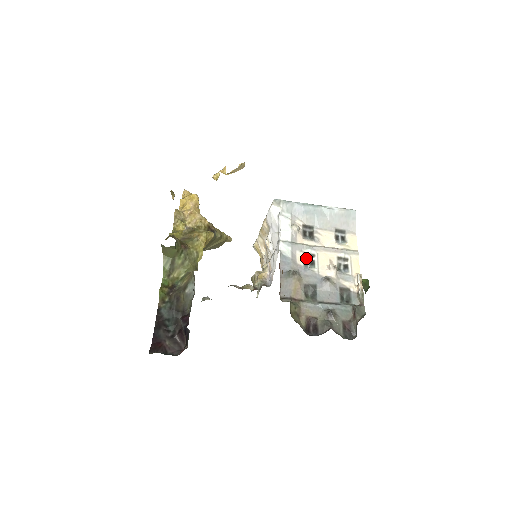
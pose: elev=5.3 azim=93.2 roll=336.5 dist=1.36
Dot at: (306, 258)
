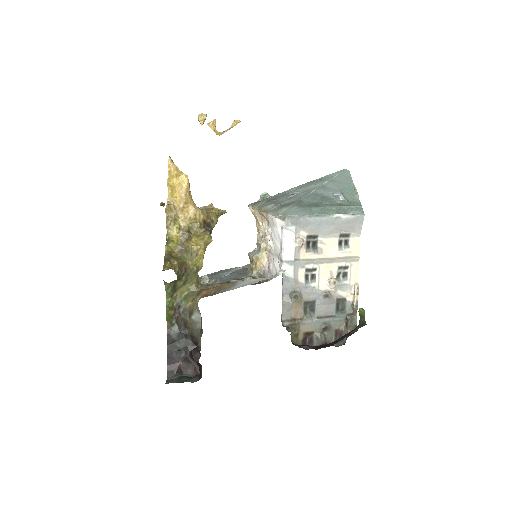
Dot at: (308, 273)
